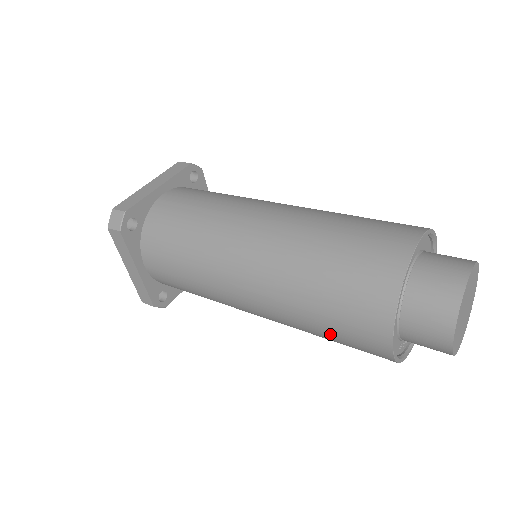
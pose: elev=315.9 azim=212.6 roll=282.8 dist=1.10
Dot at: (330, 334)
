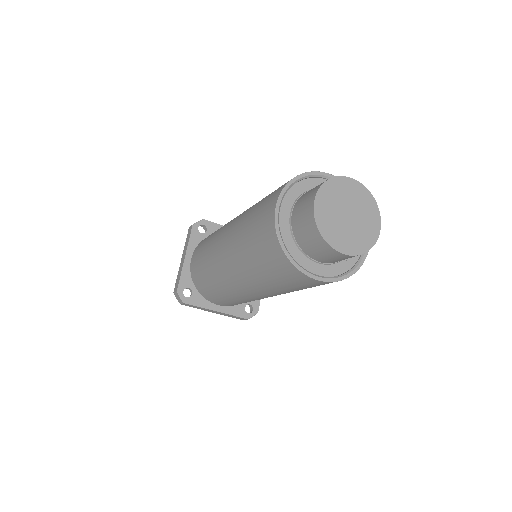
Dot at: occluded
